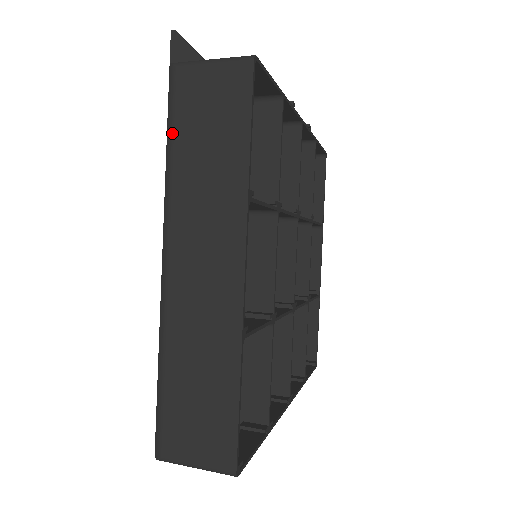
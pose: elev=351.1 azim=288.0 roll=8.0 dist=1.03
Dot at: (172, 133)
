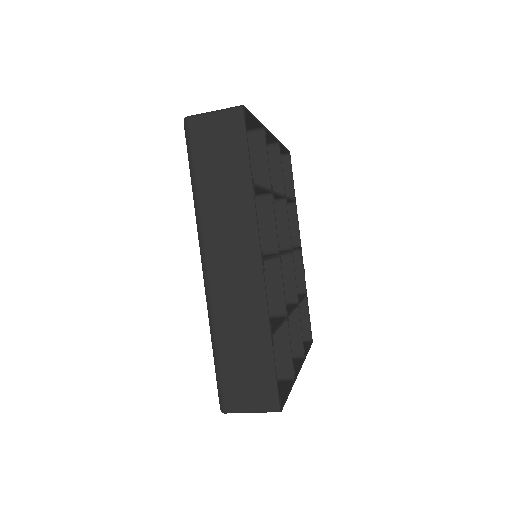
Dot at: occluded
